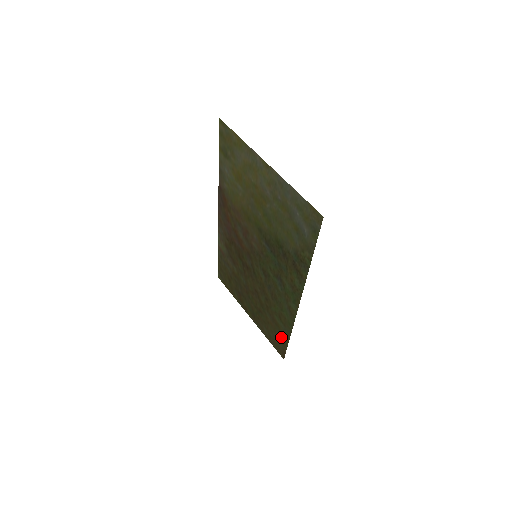
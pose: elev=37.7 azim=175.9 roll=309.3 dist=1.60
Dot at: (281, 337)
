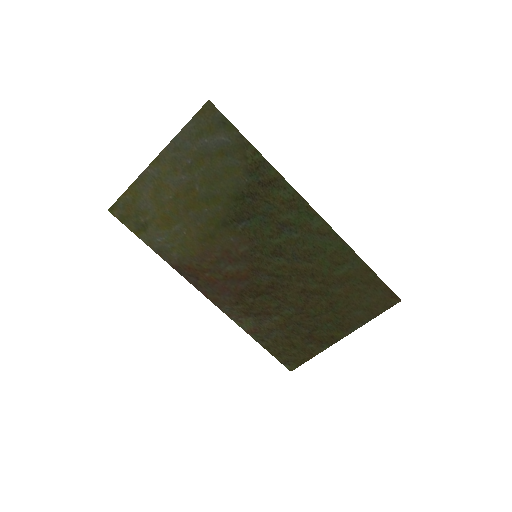
Dot at: (365, 282)
